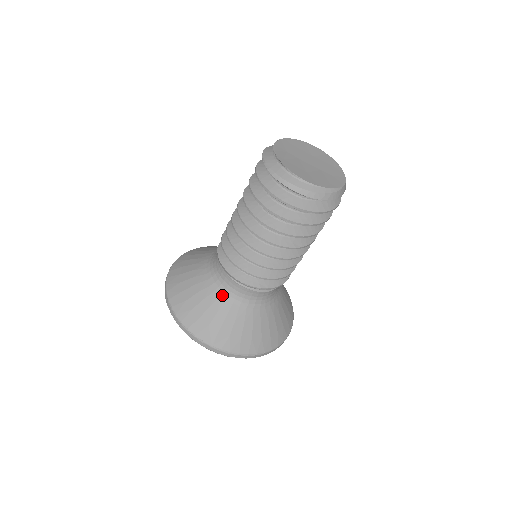
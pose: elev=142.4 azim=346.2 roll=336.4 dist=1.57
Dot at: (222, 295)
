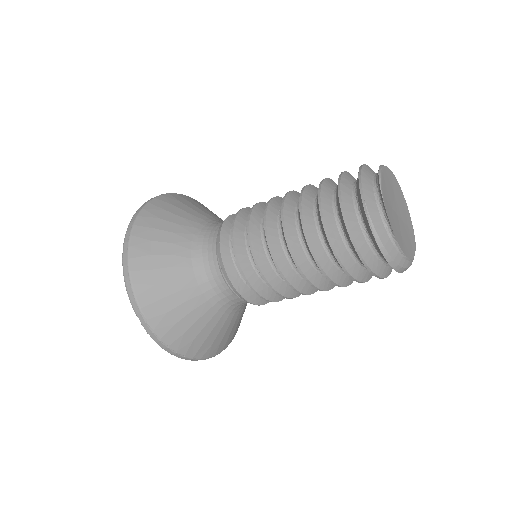
Dot at: (215, 306)
